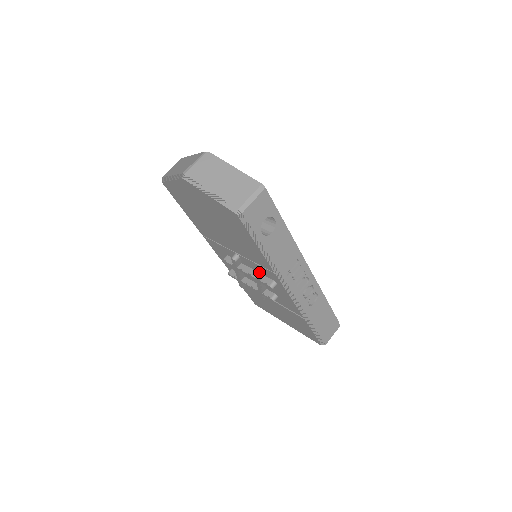
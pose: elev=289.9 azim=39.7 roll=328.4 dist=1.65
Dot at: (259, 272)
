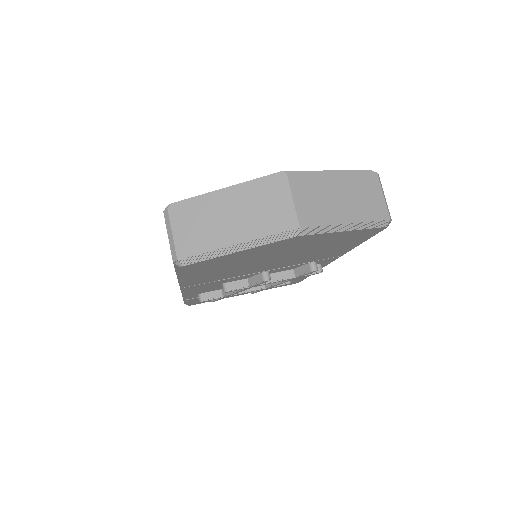
Dot at: (317, 268)
